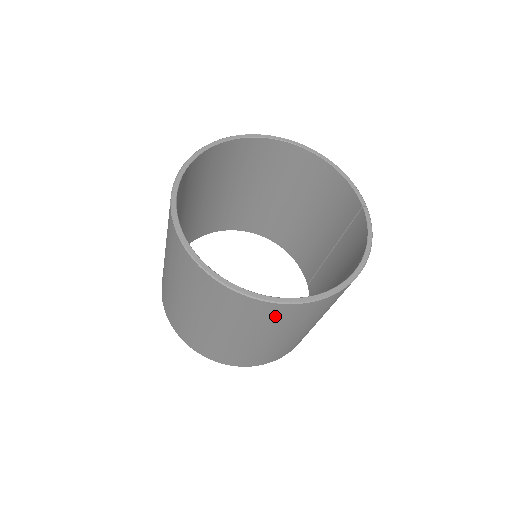
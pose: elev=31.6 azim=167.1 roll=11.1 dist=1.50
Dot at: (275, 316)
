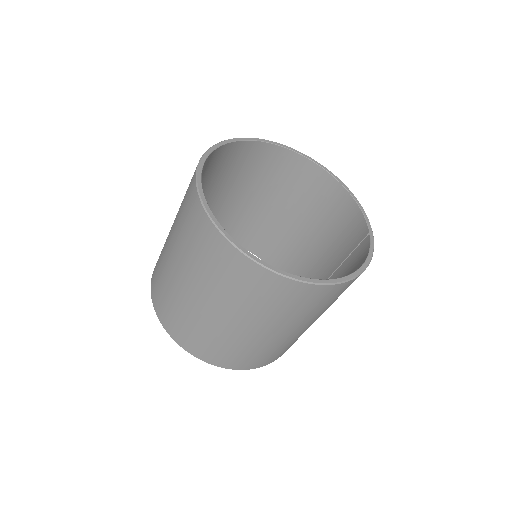
Dot at: (261, 289)
